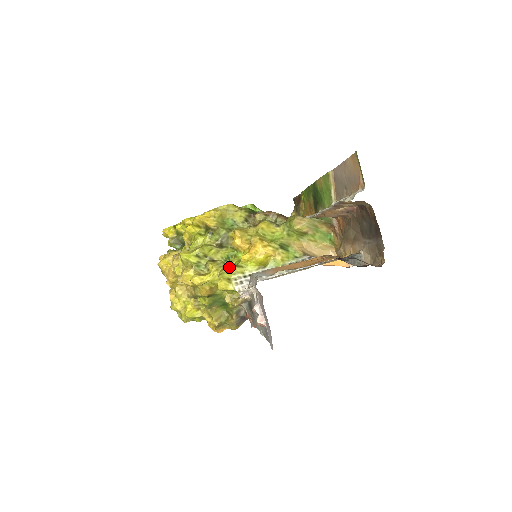
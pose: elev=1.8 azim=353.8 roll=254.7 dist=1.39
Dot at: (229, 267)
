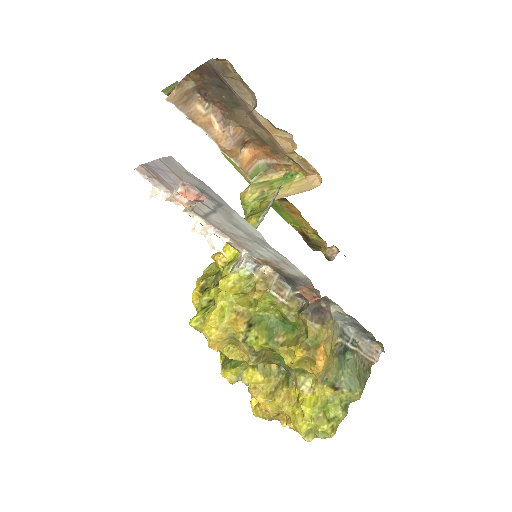
Dot at: occluded
